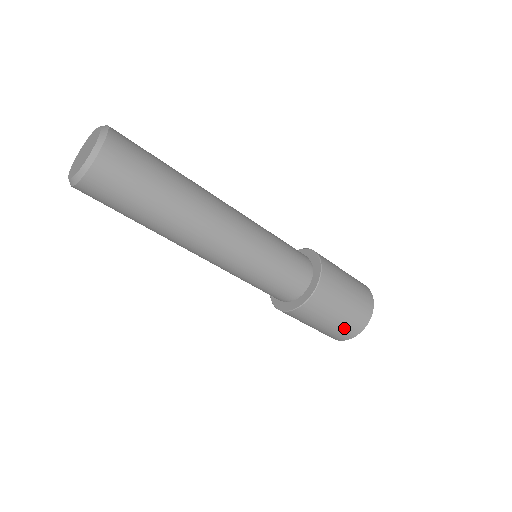
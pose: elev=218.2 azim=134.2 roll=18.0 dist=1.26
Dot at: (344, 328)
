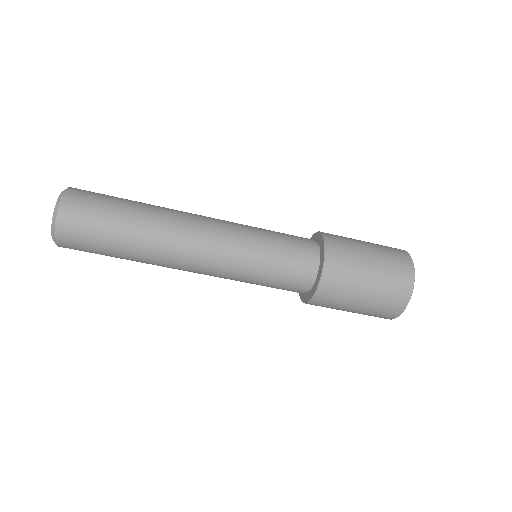
Dot at: (375, 313)
